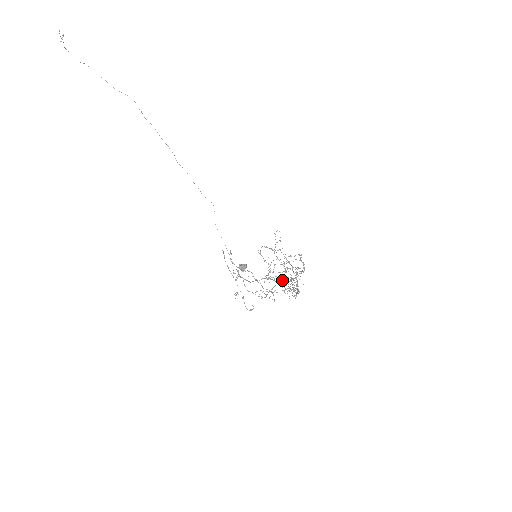
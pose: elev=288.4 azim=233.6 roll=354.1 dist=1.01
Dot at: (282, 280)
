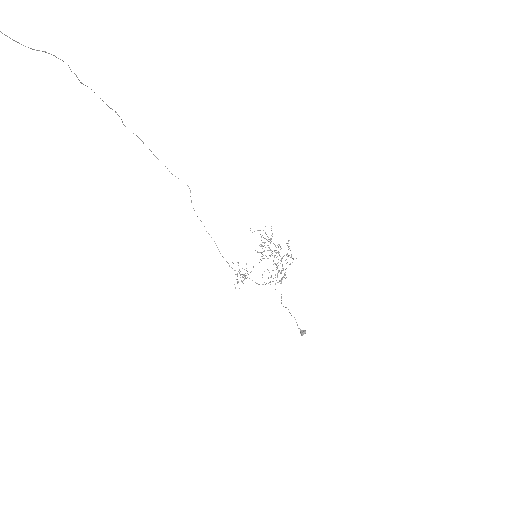
Dot at: occluded
